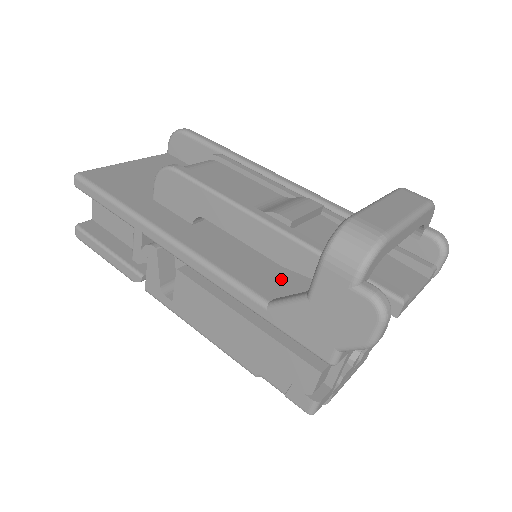
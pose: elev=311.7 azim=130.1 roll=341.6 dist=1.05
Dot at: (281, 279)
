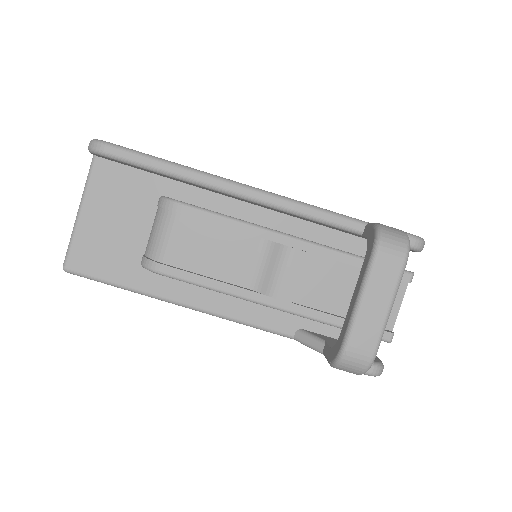
Dot at: occluded
